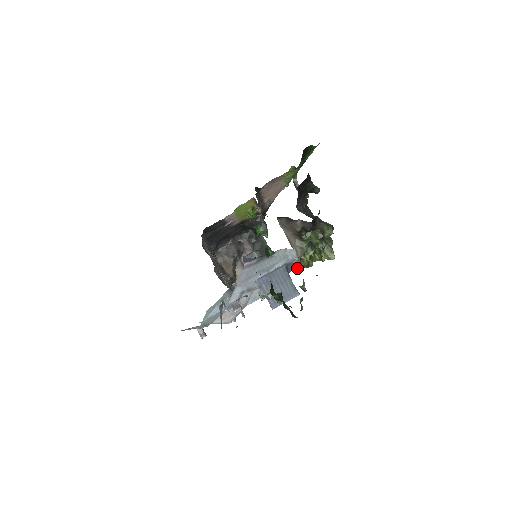
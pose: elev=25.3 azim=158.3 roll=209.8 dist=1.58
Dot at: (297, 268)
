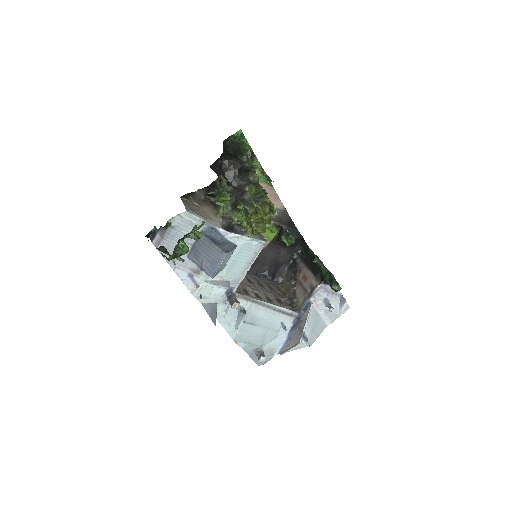
Dot at: (222, 232)
